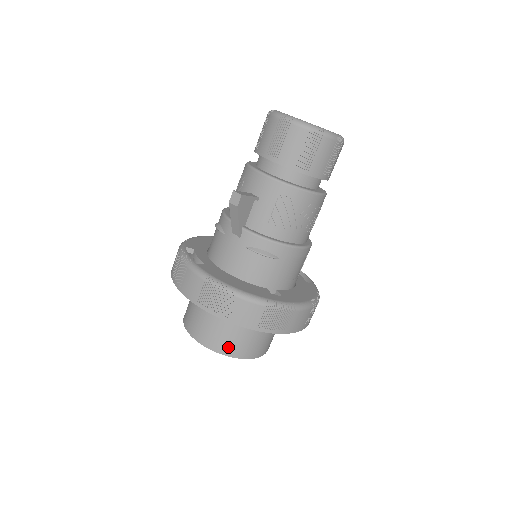
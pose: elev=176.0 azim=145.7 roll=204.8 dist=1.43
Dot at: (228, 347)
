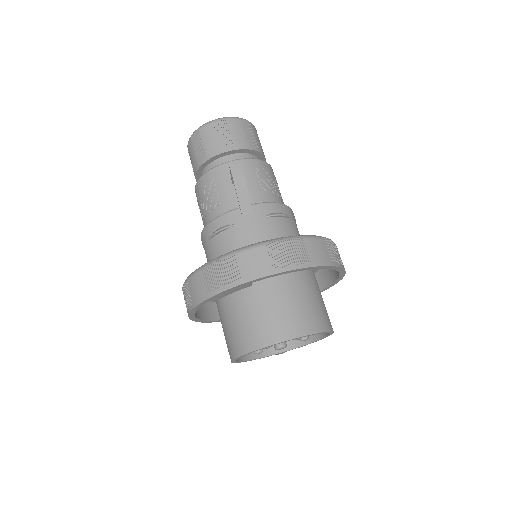
Dot at: (315, 322)
